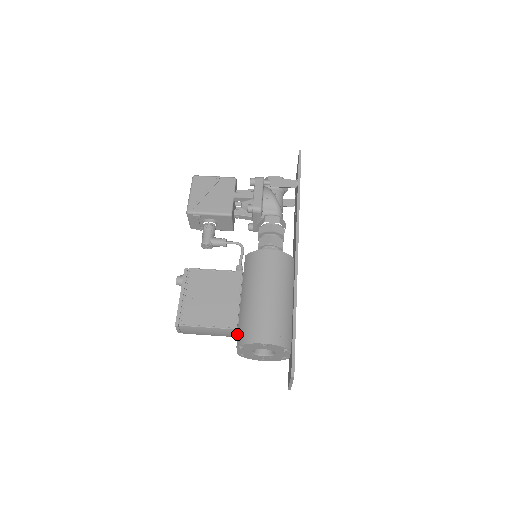
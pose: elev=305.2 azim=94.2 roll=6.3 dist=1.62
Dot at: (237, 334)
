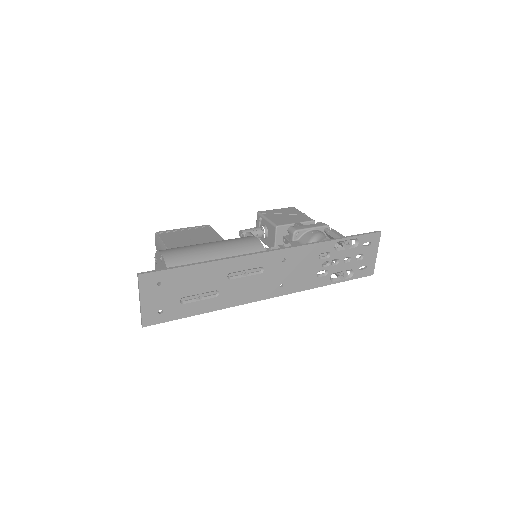
Dot at: occluded
